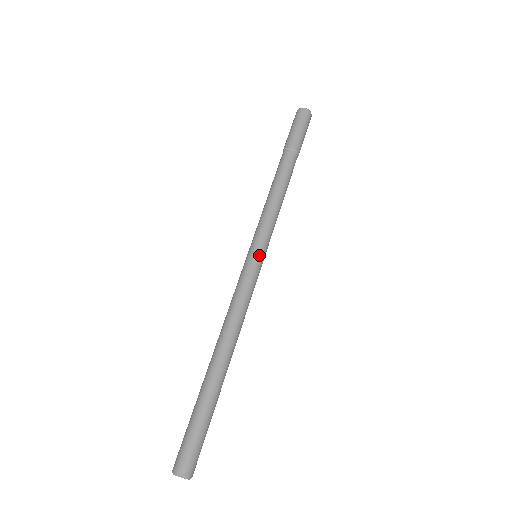
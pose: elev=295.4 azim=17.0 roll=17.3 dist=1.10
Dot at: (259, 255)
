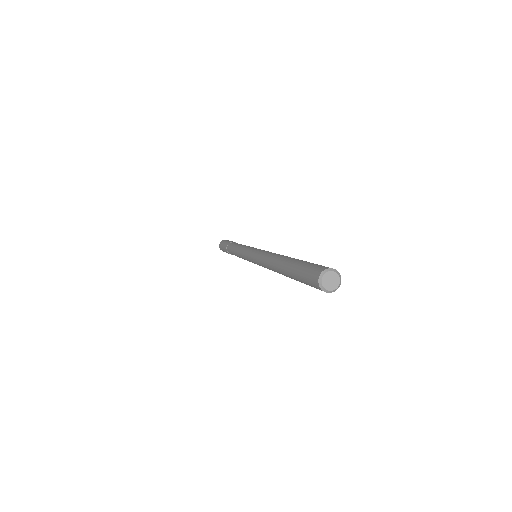
Dot at: (253, 250)
